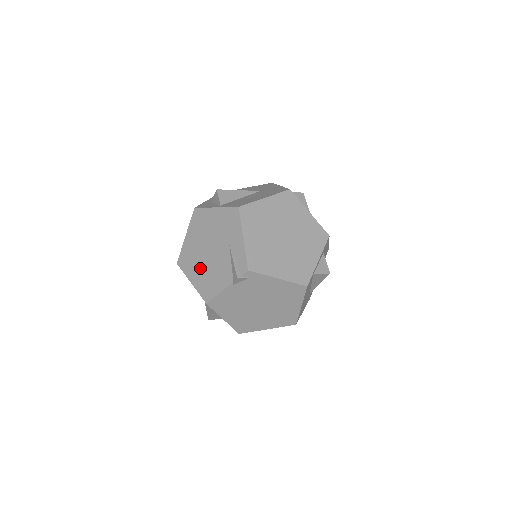
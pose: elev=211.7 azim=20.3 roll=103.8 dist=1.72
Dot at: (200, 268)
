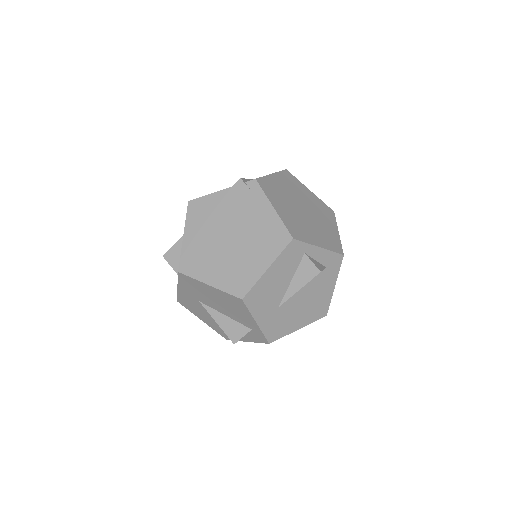
Dot at: occluded
